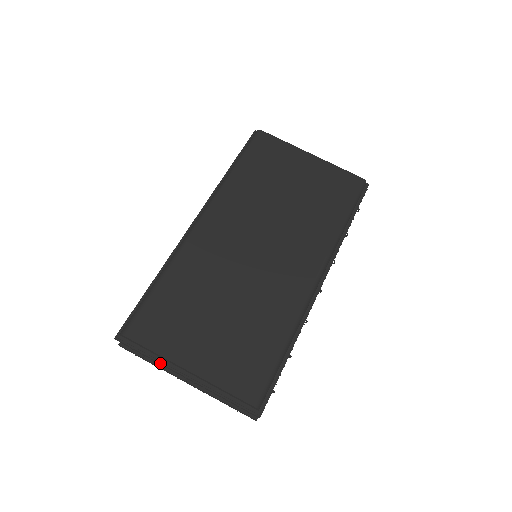
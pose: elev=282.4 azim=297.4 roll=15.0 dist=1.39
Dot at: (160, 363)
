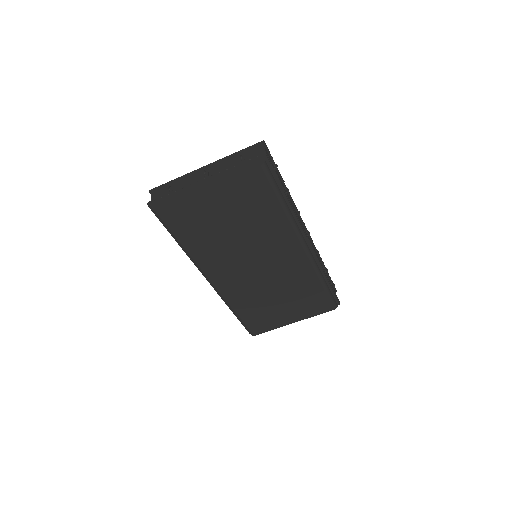
Dot at: occluded
